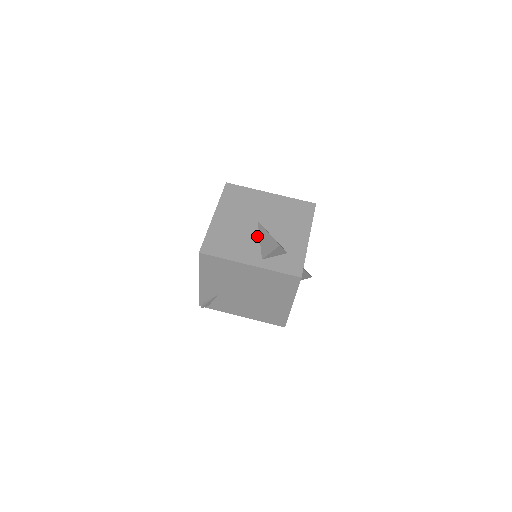
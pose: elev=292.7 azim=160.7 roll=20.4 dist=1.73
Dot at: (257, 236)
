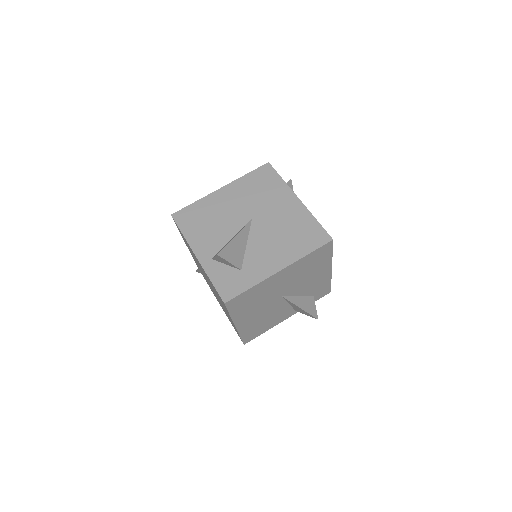
Dot at: (234, 233)
